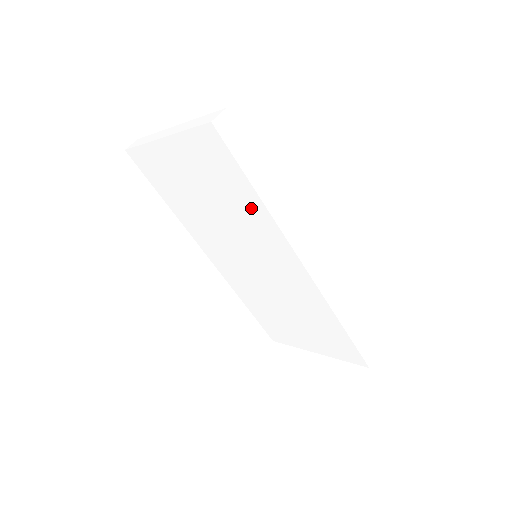
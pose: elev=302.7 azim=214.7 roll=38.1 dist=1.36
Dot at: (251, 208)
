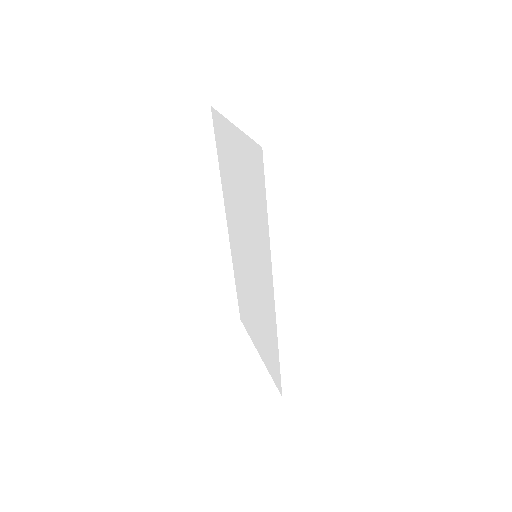
Dot at: (262, 226)
